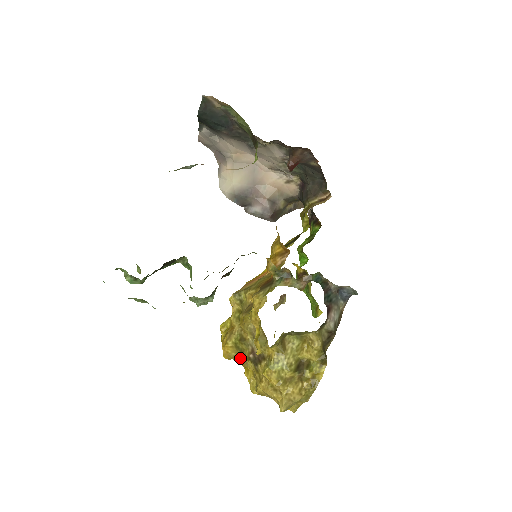
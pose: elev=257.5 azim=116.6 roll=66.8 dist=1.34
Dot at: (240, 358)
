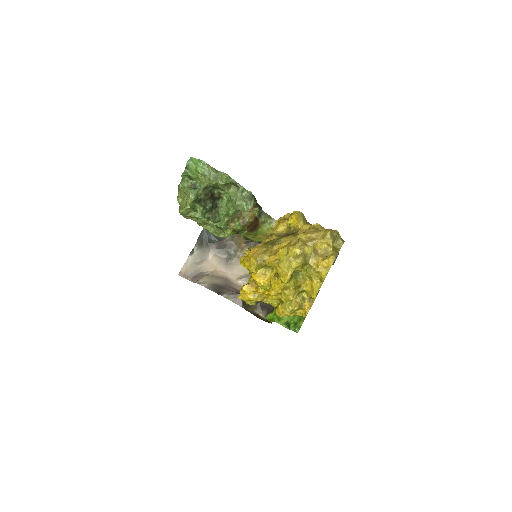
Dot at: (271, 251)
